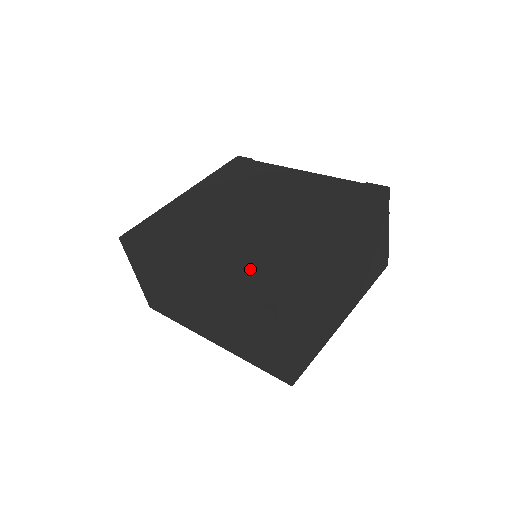
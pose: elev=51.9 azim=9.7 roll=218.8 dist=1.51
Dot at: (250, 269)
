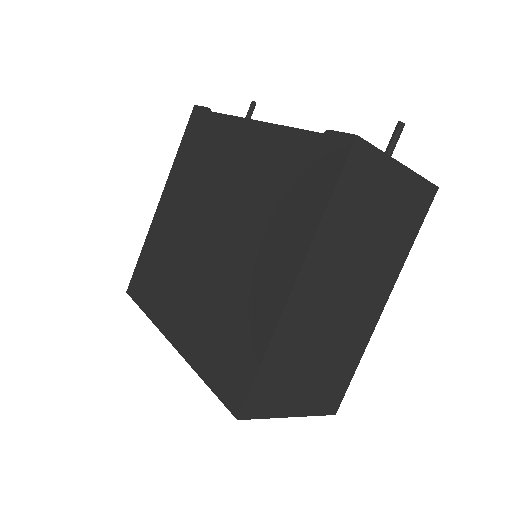
Dot at: (214, 349)
